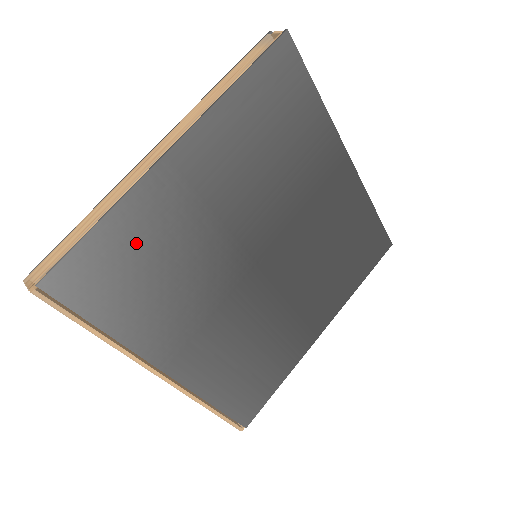
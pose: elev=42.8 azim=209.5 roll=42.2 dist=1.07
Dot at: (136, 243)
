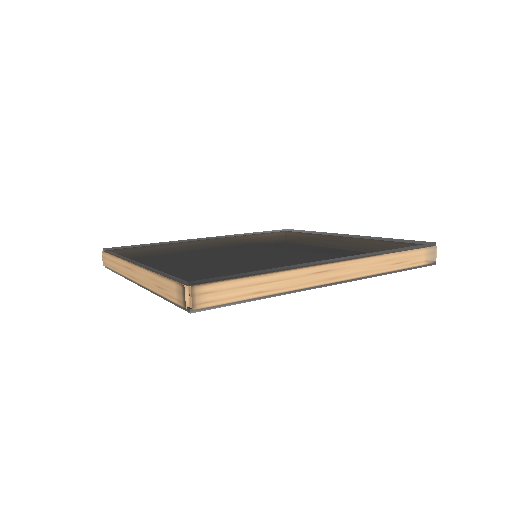
Dot at: occluded
